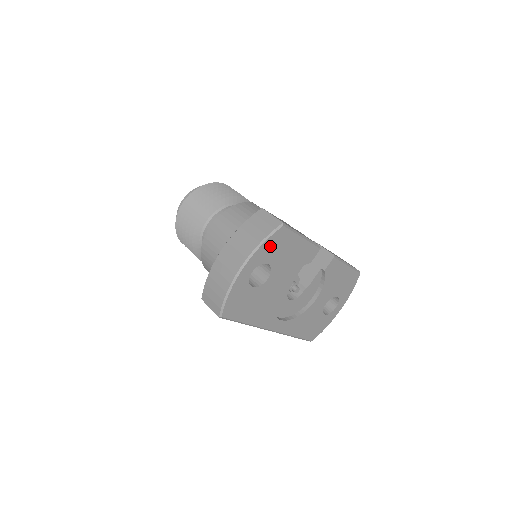
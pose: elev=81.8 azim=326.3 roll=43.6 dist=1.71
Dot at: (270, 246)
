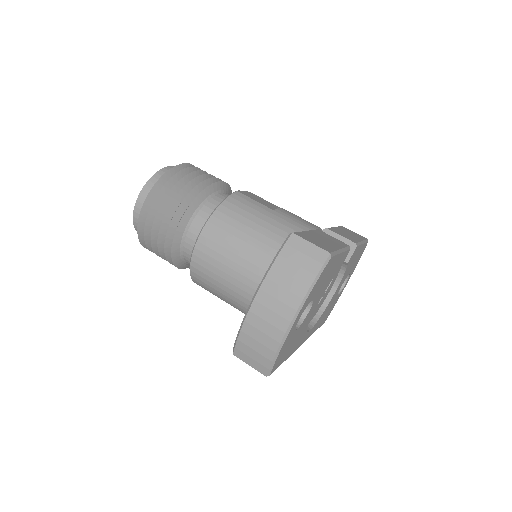
Dot at: (317, 284)
